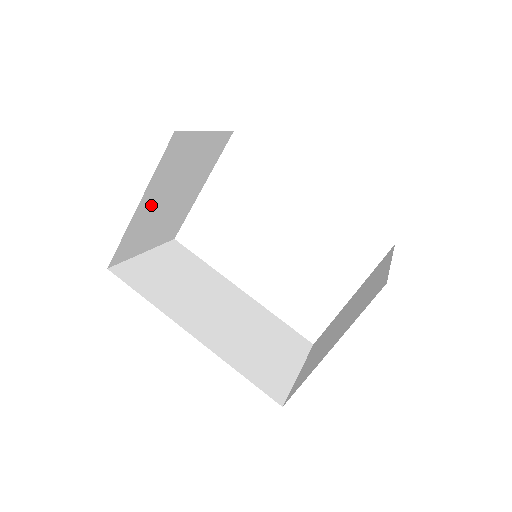
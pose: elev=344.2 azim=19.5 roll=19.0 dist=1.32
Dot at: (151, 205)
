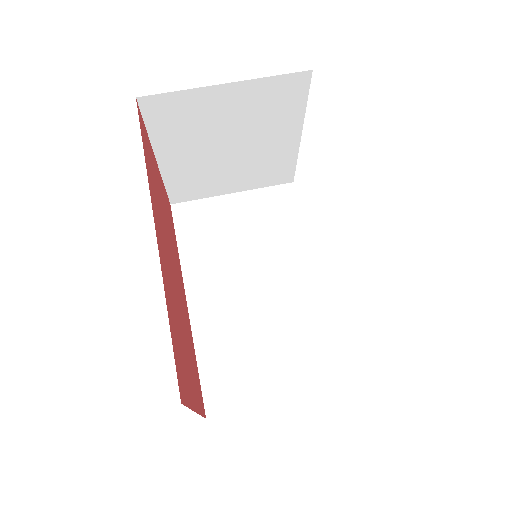
Dot at: (186, 159)
